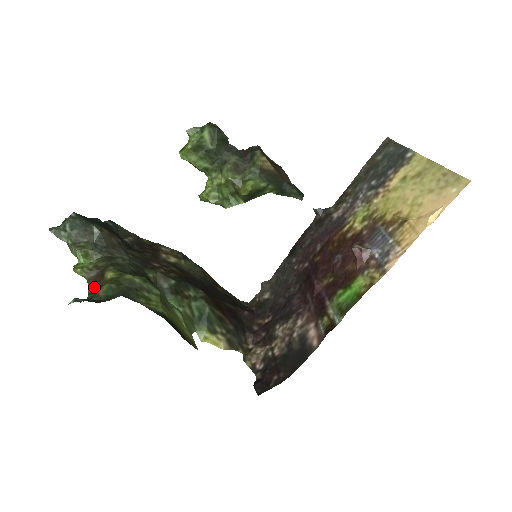
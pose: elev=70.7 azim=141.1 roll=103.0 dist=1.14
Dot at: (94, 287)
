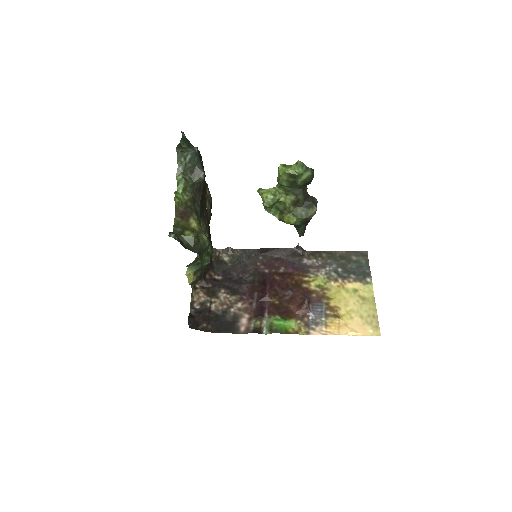
Dot at: (178, 221)
